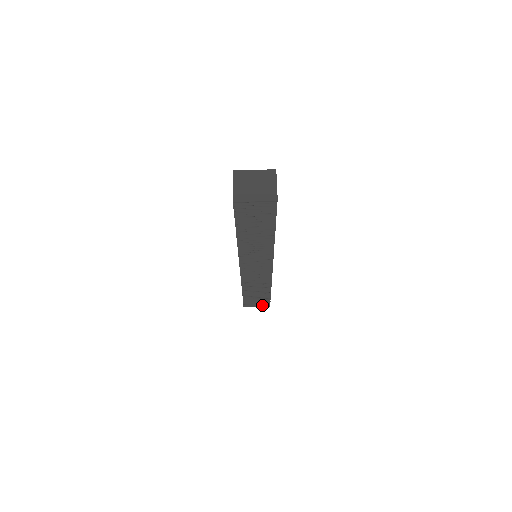
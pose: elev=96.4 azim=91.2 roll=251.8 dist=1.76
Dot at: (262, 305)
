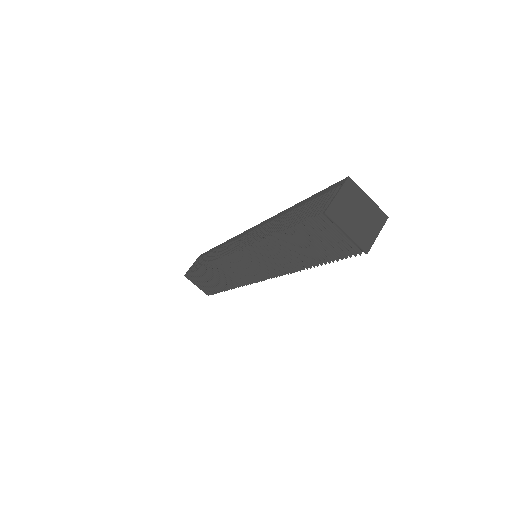
Dot at: (203, 289)
